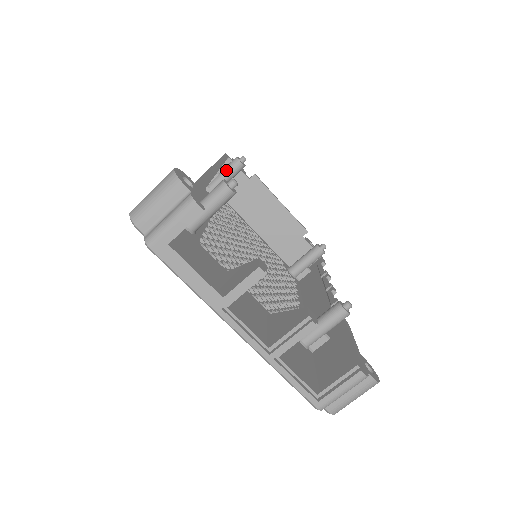
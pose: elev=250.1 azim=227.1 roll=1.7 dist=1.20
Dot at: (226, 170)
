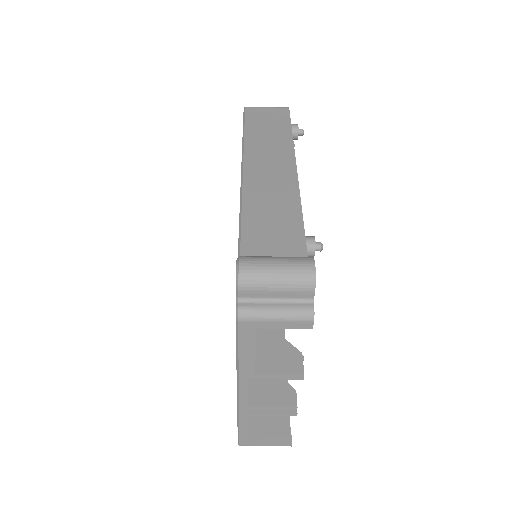
Dot at: occluded
